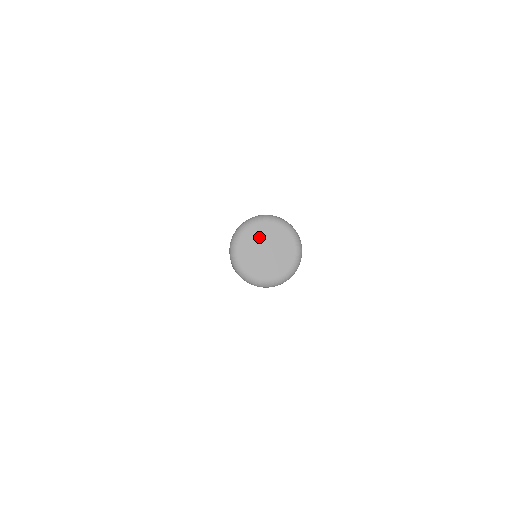
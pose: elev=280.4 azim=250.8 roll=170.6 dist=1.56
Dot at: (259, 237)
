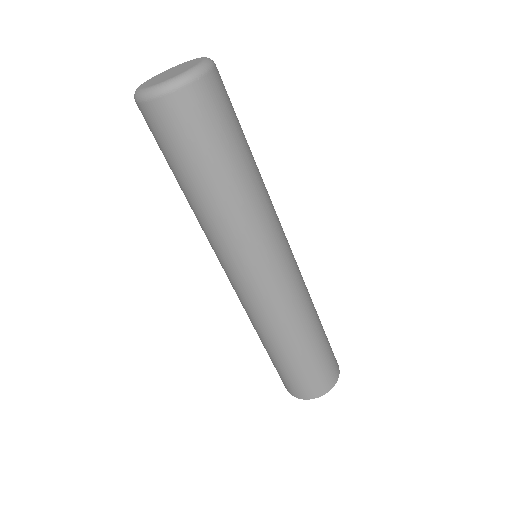
Dot at: (156, 78)
